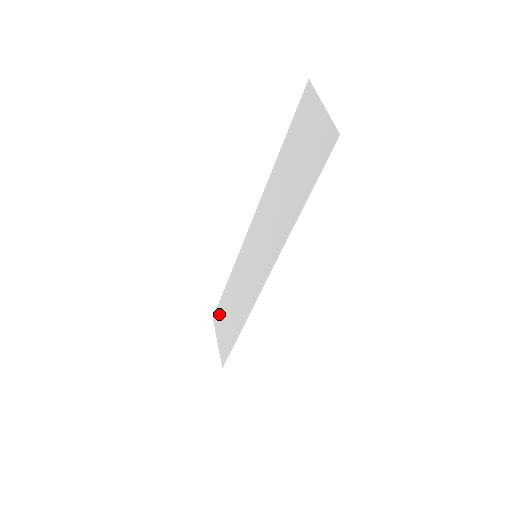
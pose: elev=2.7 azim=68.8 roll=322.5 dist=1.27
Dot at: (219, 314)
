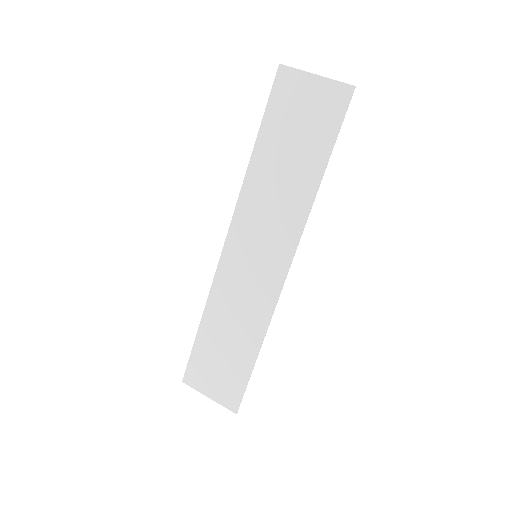
Dot at: (198, 365)
